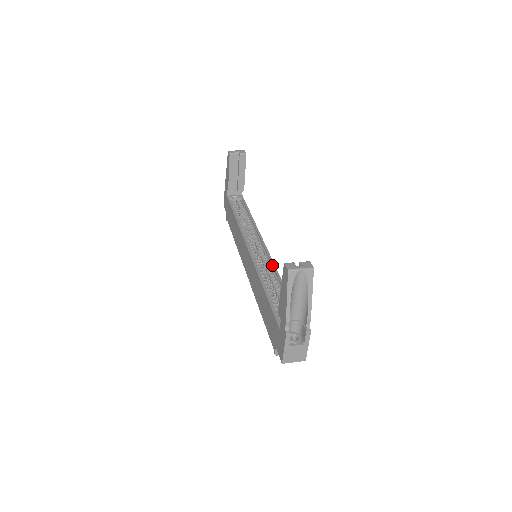
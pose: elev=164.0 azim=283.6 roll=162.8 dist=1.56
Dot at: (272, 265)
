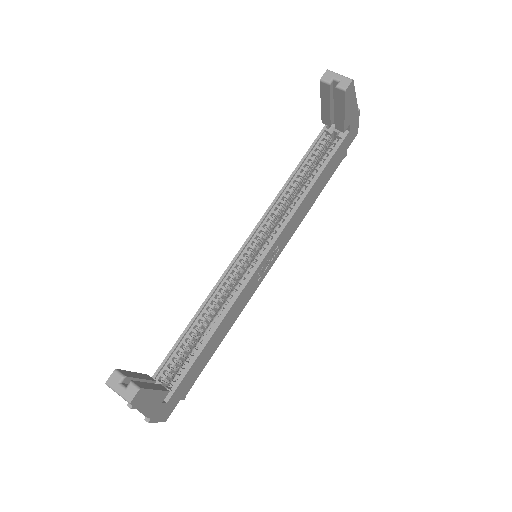
Dot at: (237, 294)
